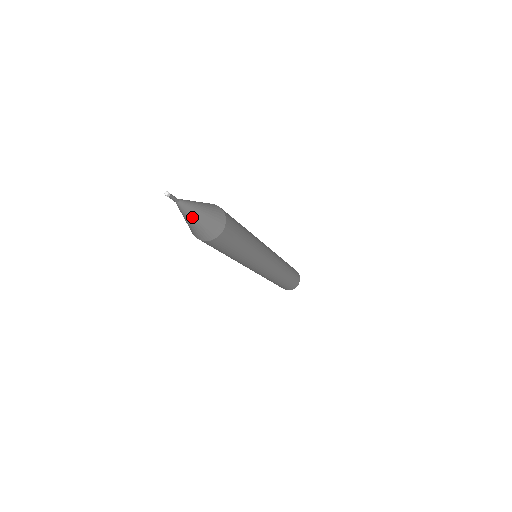
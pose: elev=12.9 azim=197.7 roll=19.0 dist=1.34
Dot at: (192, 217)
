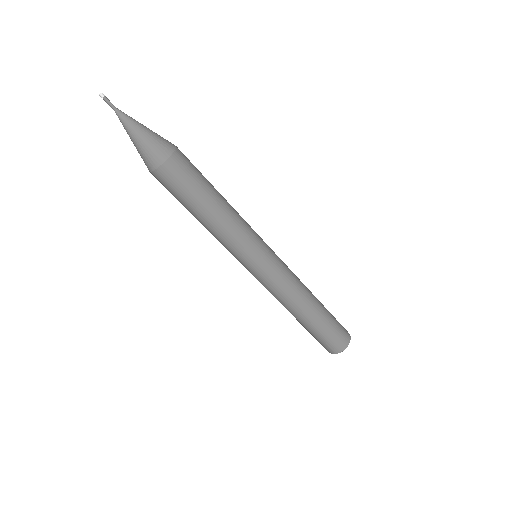
Dot at: (136, 128)
